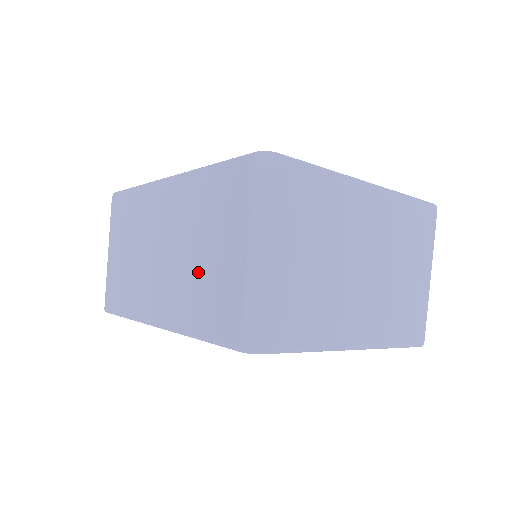
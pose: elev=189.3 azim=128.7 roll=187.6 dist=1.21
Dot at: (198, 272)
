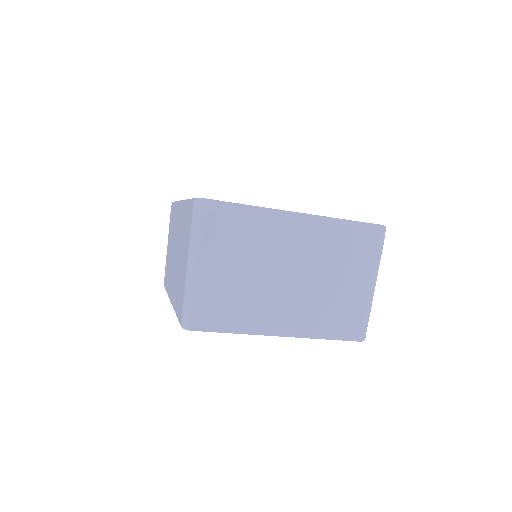
Dot at: (179, 271)
